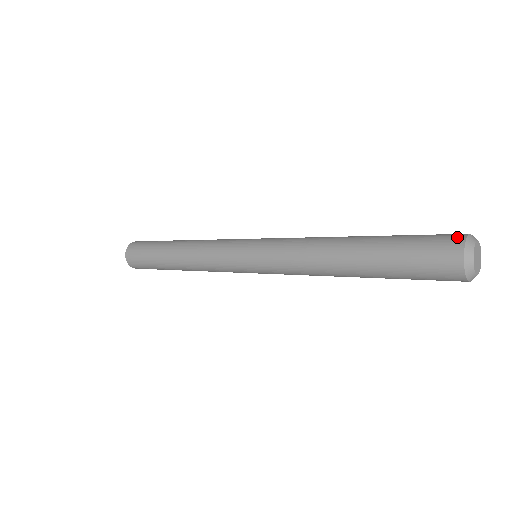
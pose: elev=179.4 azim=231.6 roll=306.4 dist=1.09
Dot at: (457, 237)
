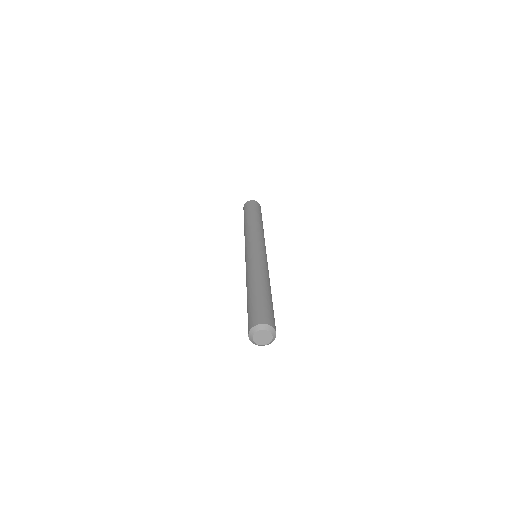
Dot at: (260, 321)
